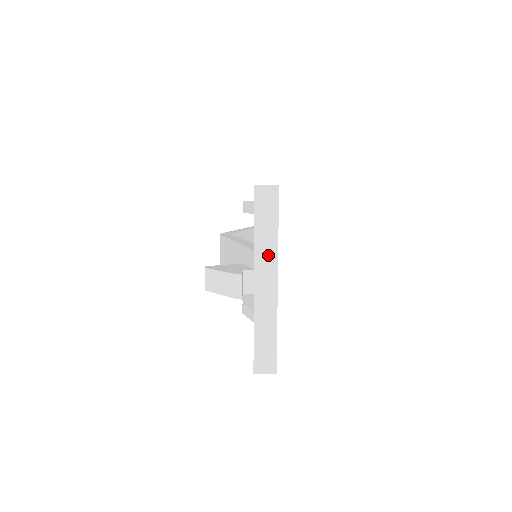
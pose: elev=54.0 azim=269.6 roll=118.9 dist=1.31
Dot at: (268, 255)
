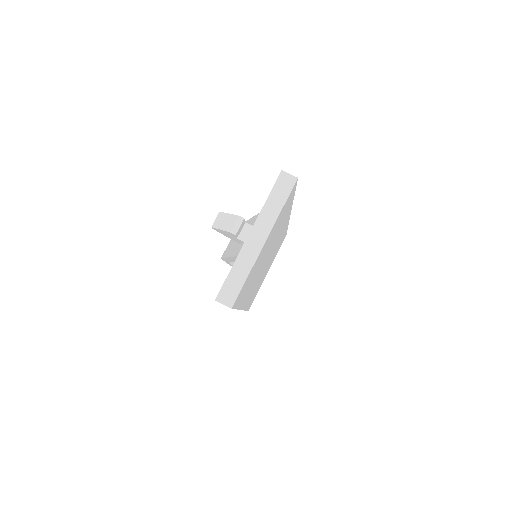
Dot at: (268, 220)
